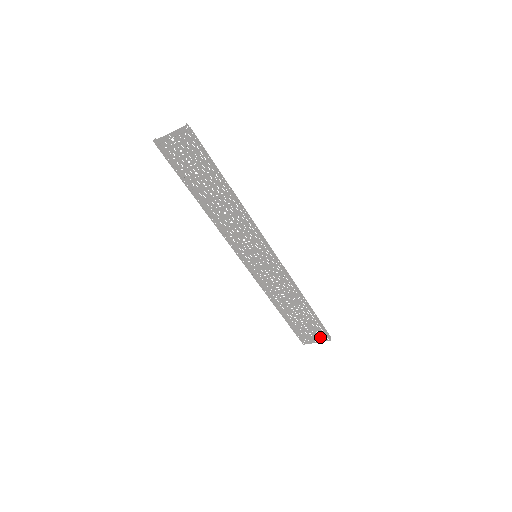
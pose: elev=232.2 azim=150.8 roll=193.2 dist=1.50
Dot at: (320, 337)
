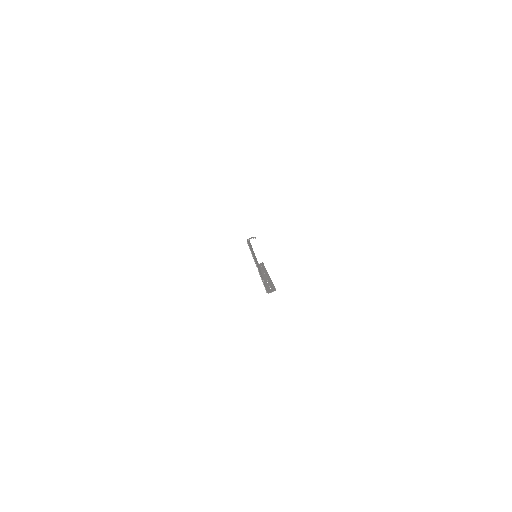
Dot at: occluded
